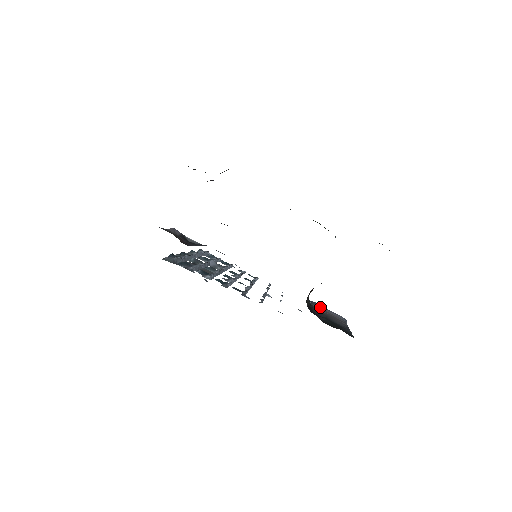
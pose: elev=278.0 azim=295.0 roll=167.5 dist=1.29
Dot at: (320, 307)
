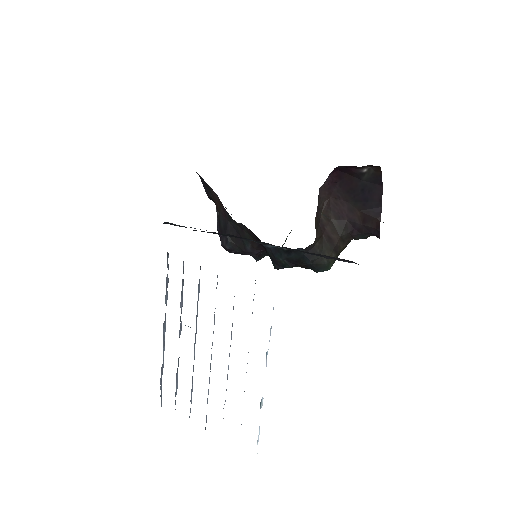
Dot at: occluded
